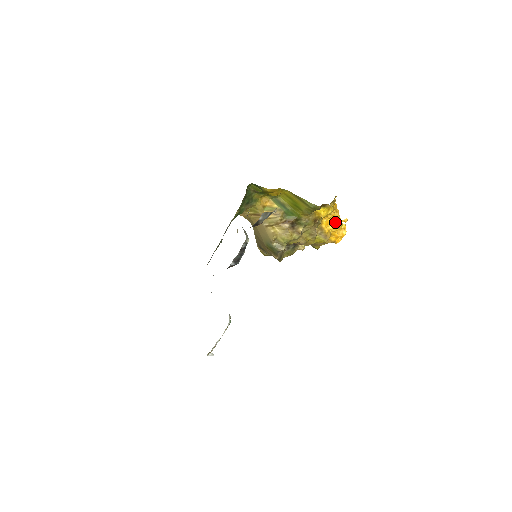
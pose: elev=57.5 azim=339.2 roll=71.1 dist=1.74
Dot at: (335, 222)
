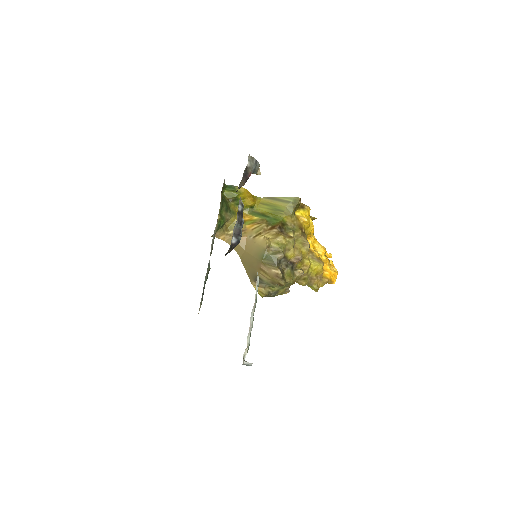
Dot at: (321, 247)
